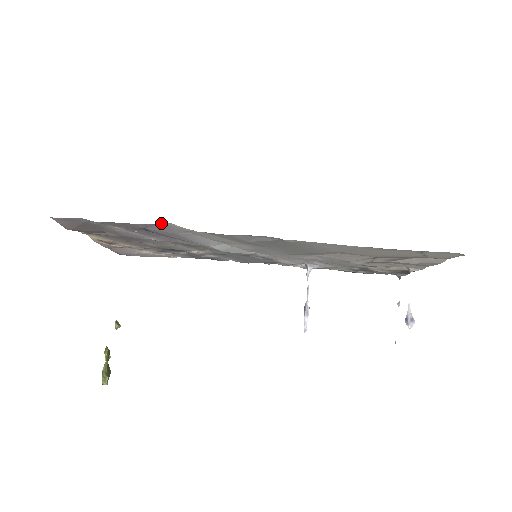
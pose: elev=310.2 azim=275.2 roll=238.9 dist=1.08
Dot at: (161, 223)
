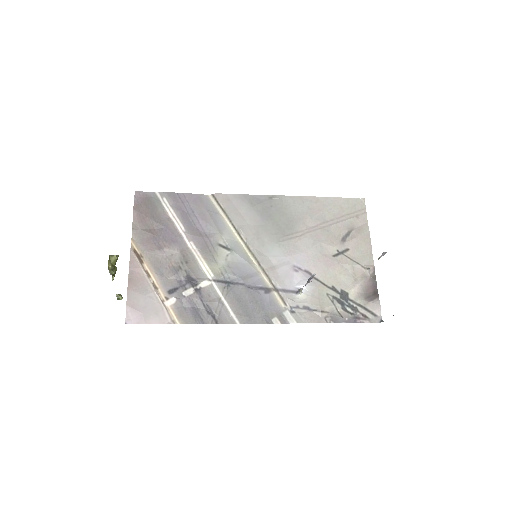
Dot at: (202, 195)
